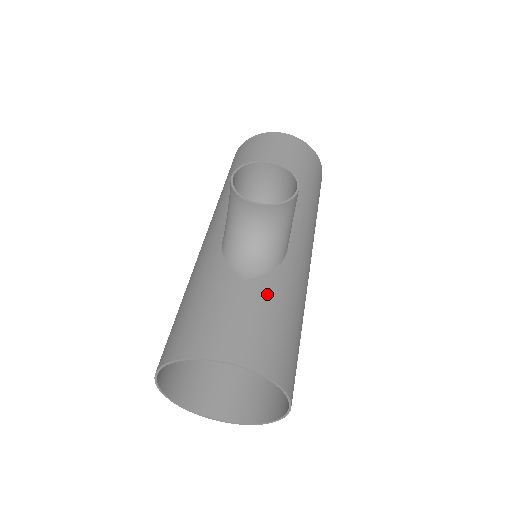
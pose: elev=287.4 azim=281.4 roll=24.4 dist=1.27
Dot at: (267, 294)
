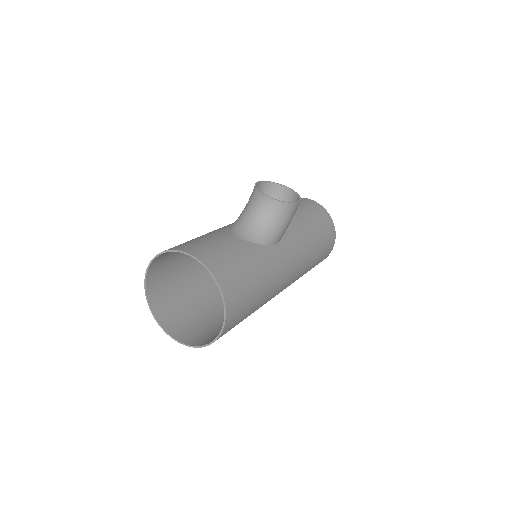
Dot at: (245, 250)
